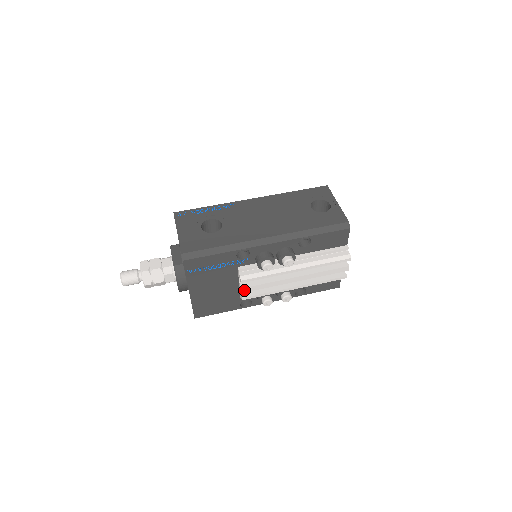
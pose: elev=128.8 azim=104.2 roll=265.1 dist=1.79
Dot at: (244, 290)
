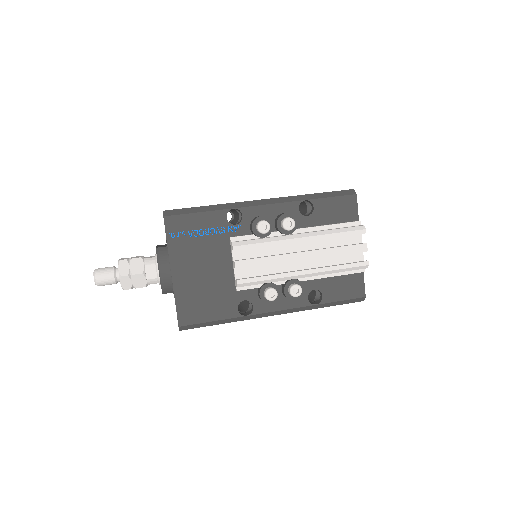
Dot at: (238, 265)
